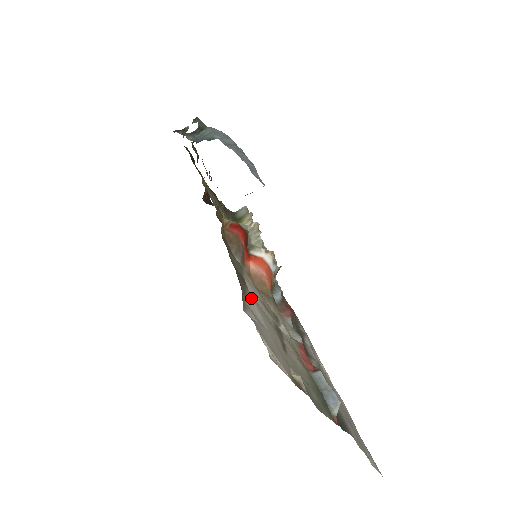
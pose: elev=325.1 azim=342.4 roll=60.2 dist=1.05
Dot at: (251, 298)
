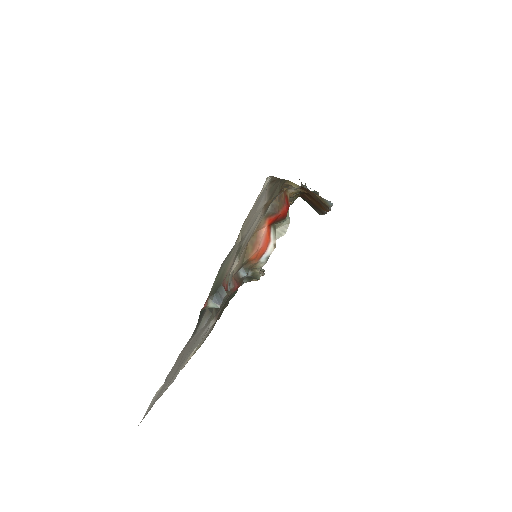
Dot at: (265, 203)
